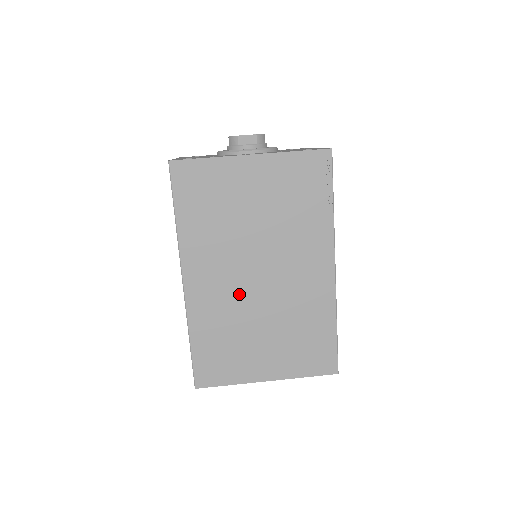
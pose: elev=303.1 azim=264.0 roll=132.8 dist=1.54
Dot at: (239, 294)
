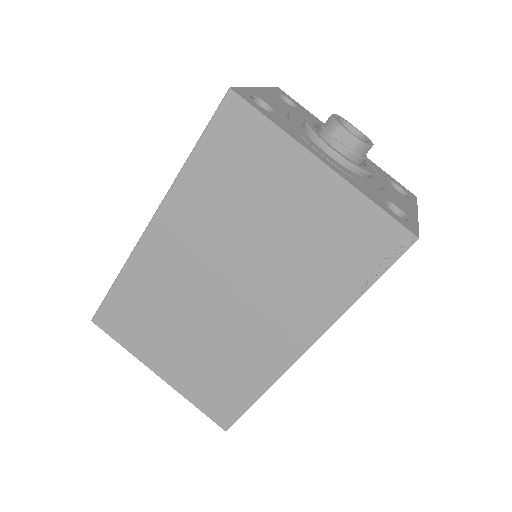
Dot at: (194, 283)
